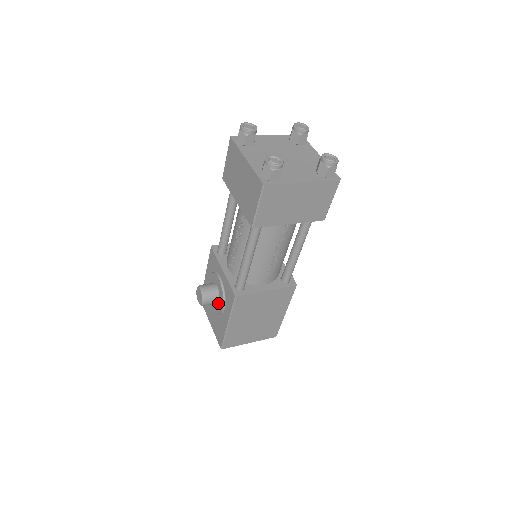
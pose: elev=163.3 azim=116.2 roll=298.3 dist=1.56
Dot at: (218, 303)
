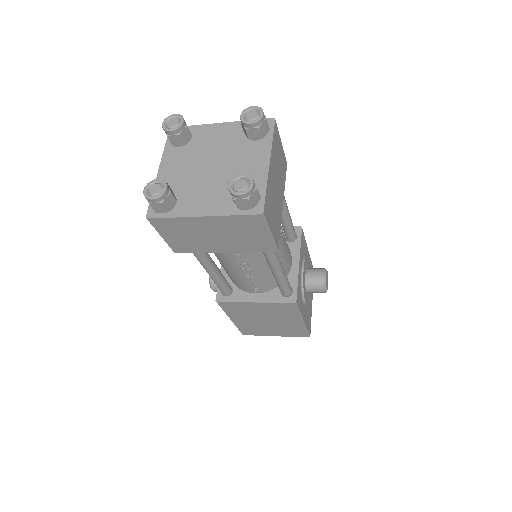
Dot at: occluded
